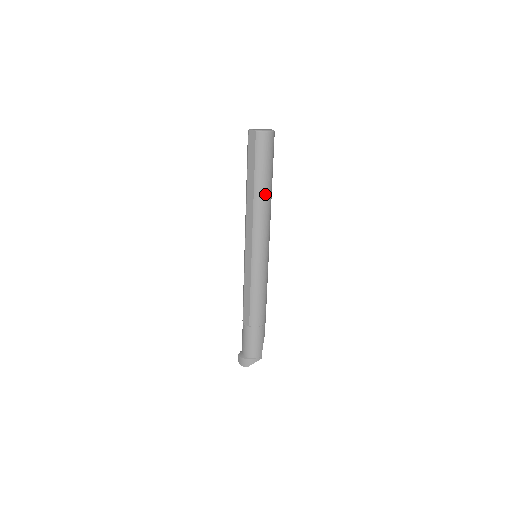
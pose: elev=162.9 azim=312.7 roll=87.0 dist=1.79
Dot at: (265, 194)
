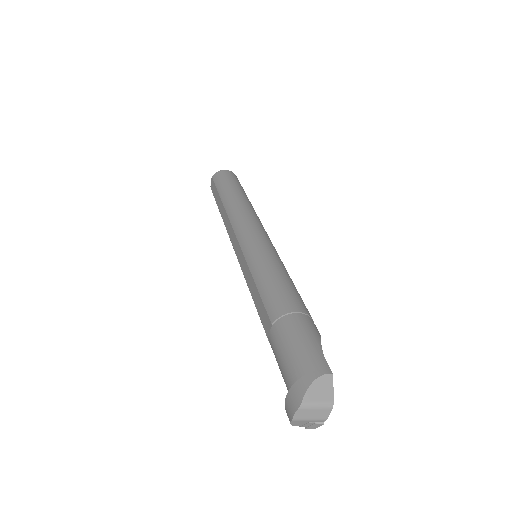
Dot at: (235, 197)
